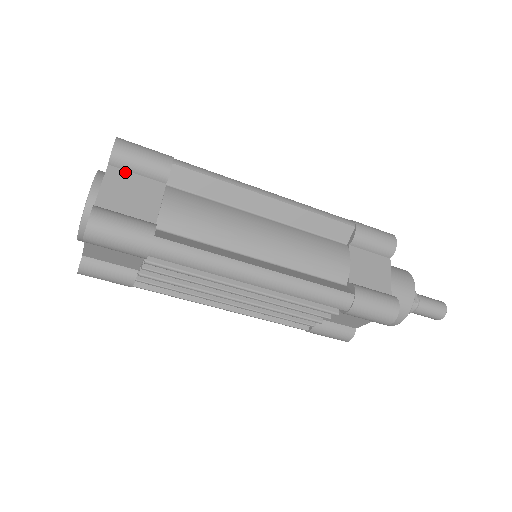
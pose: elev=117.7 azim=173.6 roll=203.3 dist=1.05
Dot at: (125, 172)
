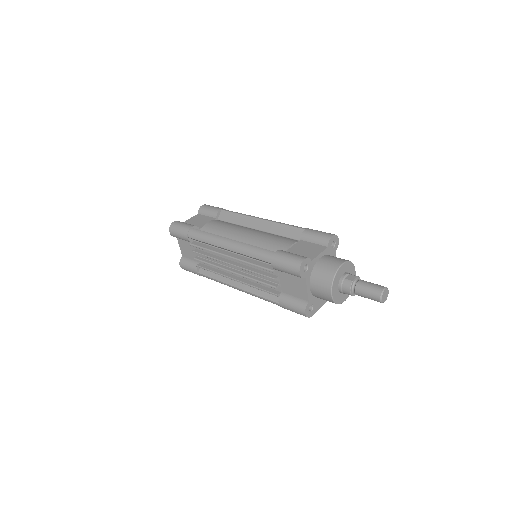
Dot at: (203, 215)
